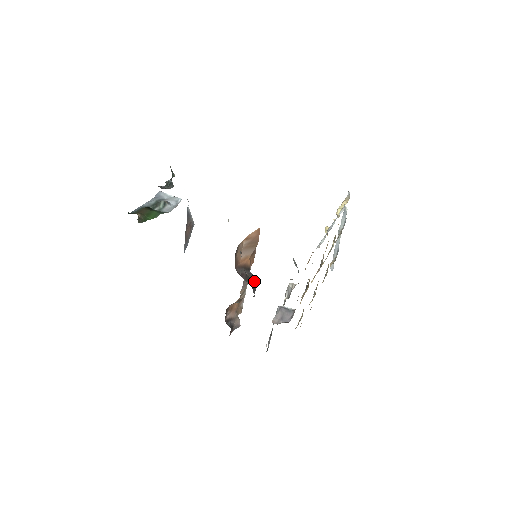
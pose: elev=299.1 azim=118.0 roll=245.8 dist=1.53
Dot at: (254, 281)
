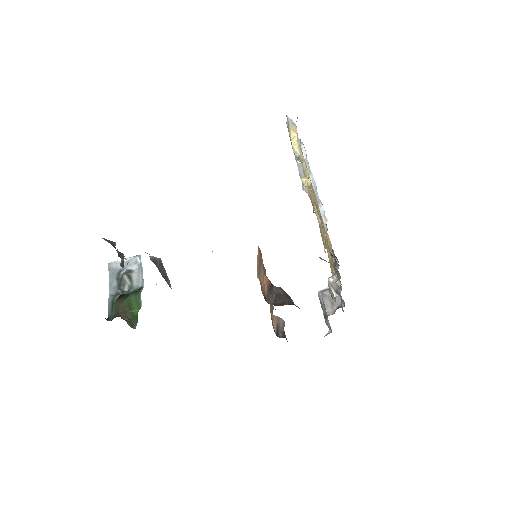
Dot at: (284, 291)
